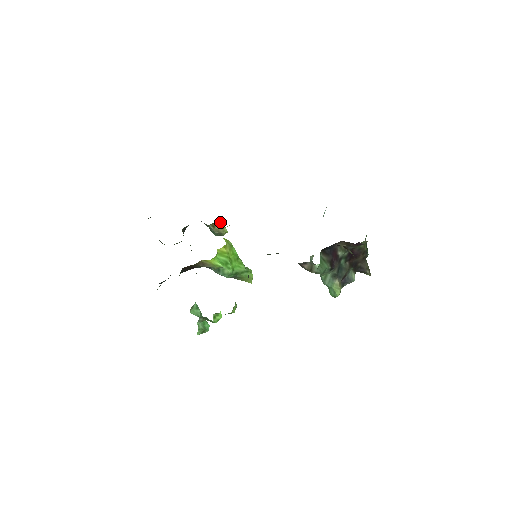
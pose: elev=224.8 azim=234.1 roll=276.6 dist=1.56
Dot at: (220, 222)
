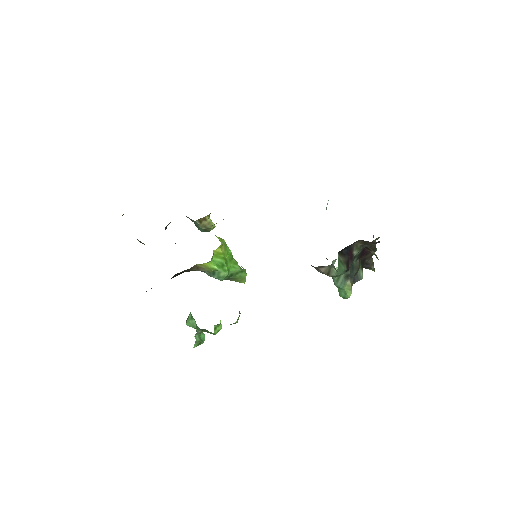
Dot at: (208, 216)
